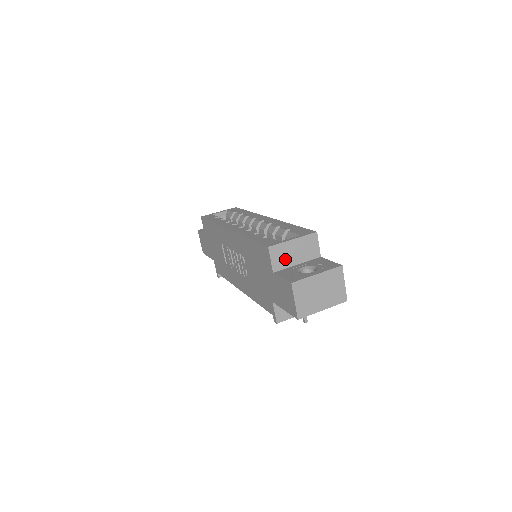
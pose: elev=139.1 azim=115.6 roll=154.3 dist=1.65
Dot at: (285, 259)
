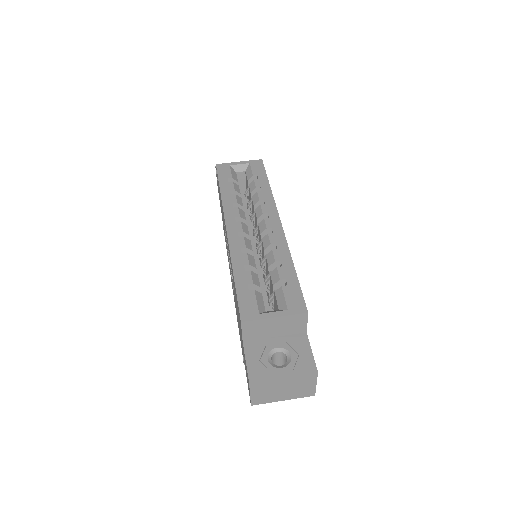
Dot at: (260, 332)
